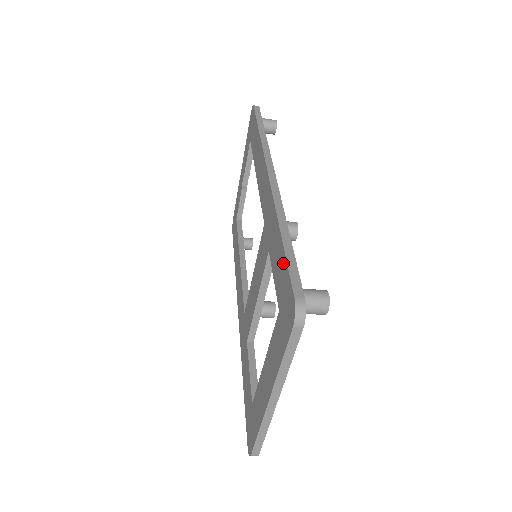
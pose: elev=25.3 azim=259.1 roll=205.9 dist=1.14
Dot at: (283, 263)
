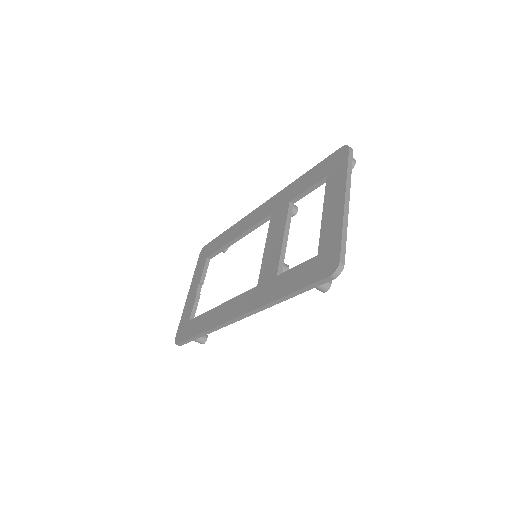
Dot at: (317, 167)
